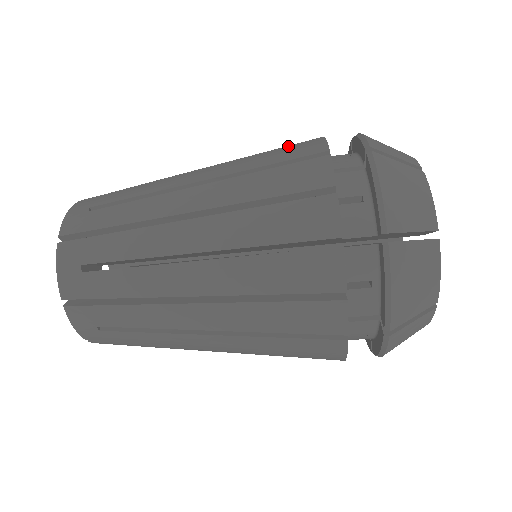
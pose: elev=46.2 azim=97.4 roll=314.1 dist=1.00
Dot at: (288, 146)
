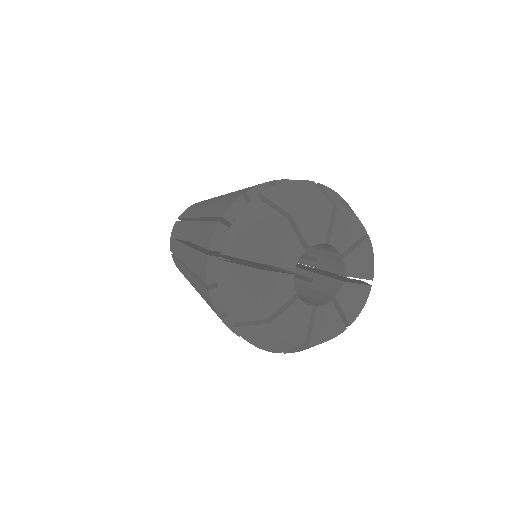
Dot at: occluded
